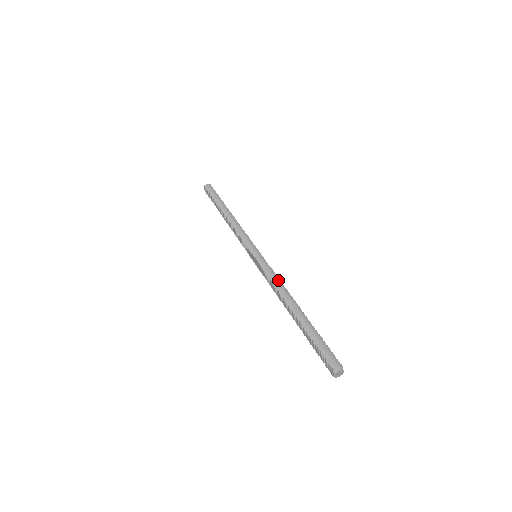
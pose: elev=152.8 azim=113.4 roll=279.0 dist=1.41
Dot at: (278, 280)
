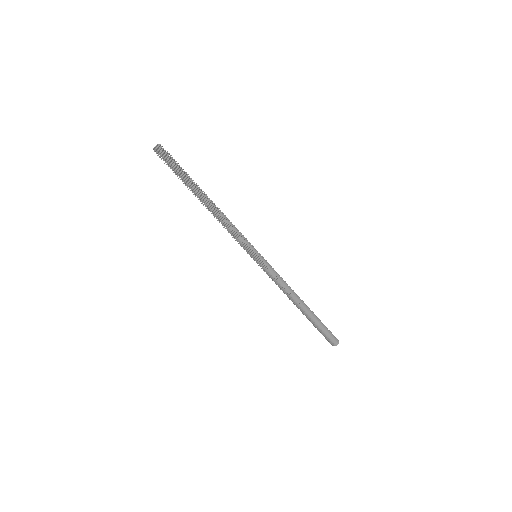
Dot at: (285, 283)
